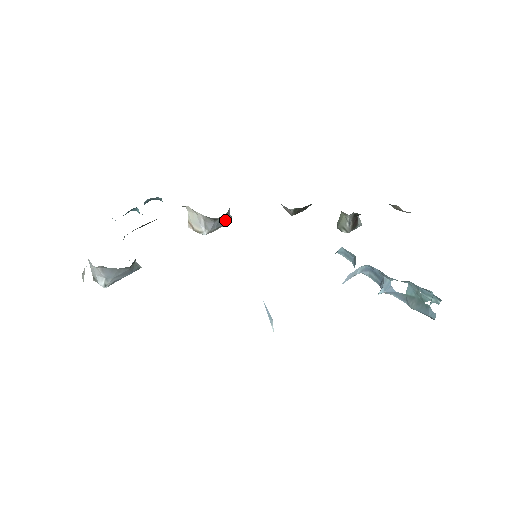
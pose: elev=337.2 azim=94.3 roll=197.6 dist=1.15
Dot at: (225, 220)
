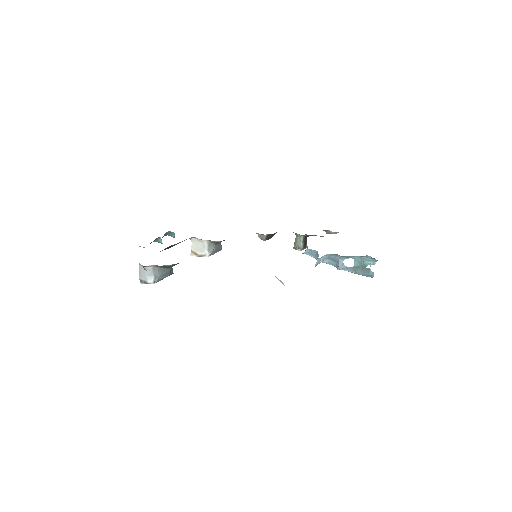
Dot at: (219, 247)
